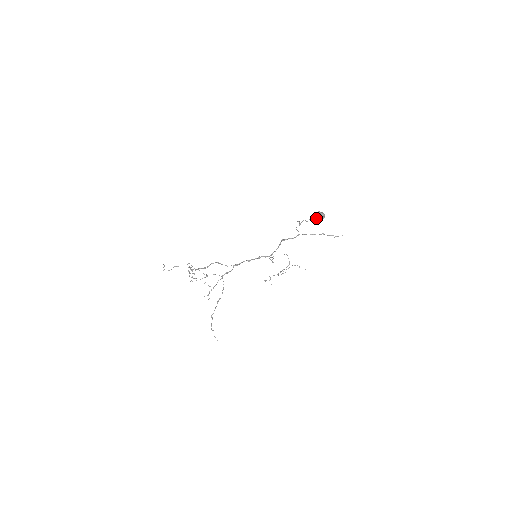
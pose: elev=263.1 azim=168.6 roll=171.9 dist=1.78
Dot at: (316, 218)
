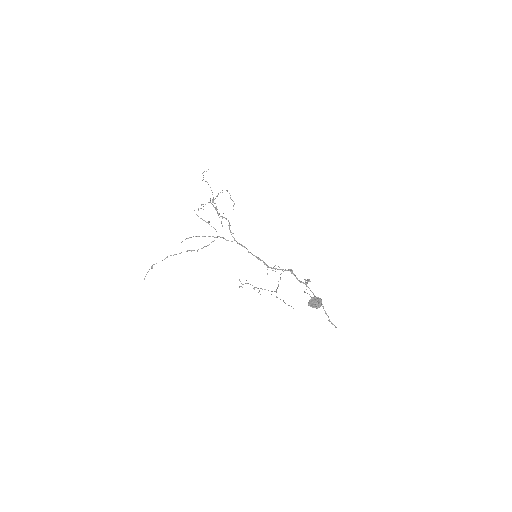
Dot at: (310, 301)
